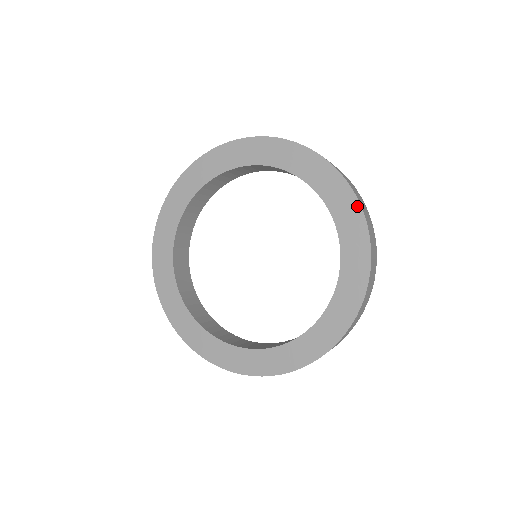
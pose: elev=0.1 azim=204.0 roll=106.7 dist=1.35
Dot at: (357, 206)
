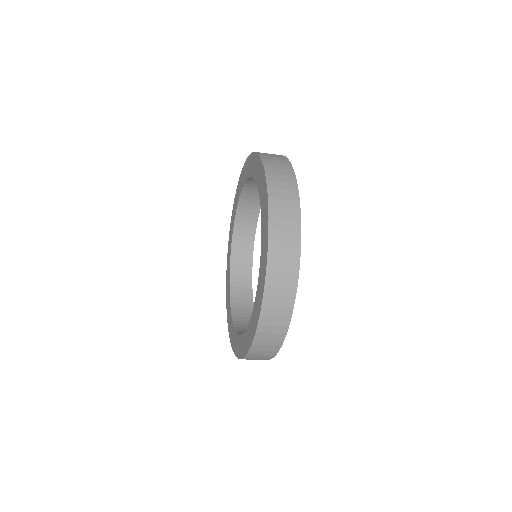
Dot at: (260, 162)
